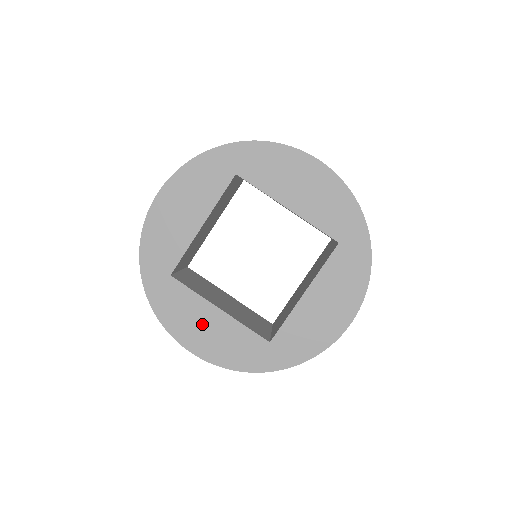
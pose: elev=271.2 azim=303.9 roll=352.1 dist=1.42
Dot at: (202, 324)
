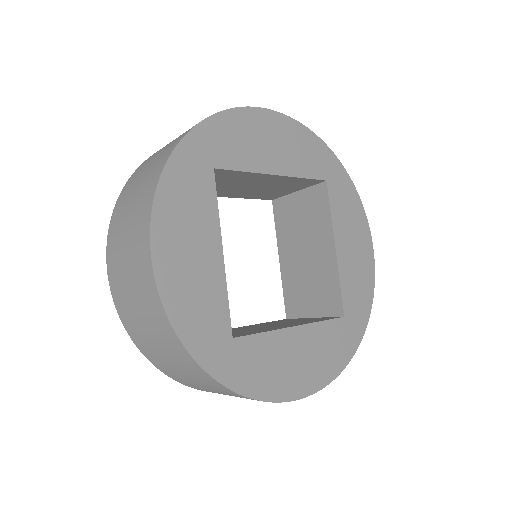
Dot at: (193, 243)
